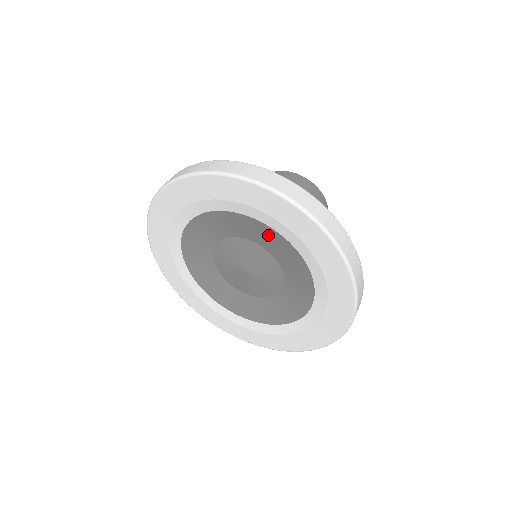
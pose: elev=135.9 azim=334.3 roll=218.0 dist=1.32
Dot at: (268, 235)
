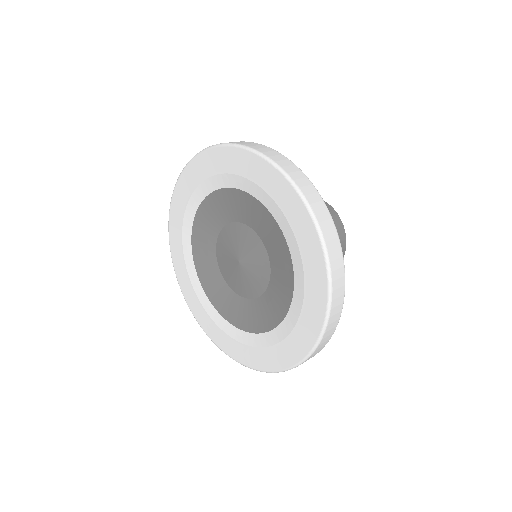
Dot at: (273, 233)
